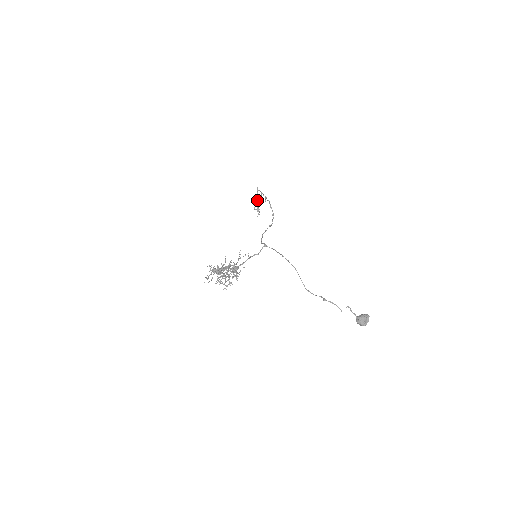
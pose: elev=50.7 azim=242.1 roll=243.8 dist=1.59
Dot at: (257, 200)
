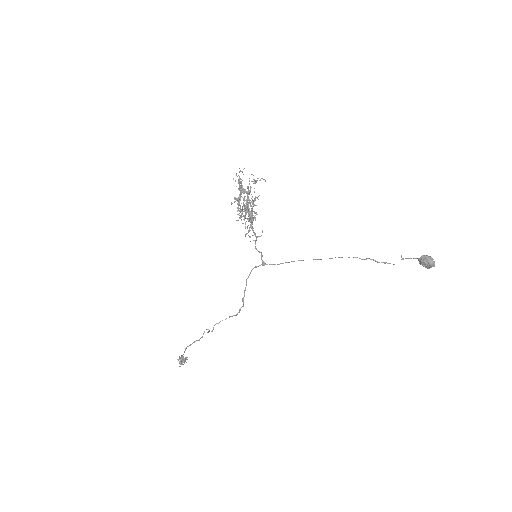
Dot at: occluded
